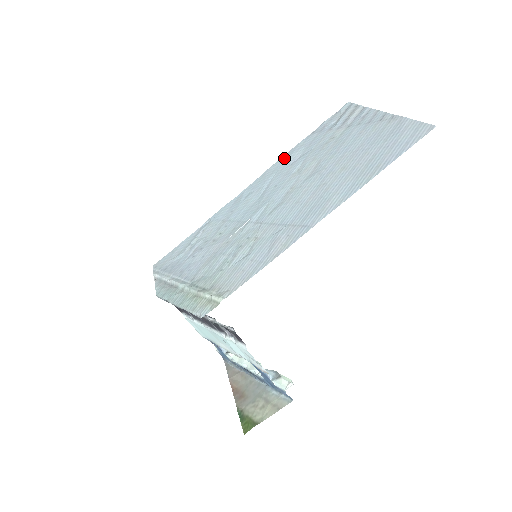
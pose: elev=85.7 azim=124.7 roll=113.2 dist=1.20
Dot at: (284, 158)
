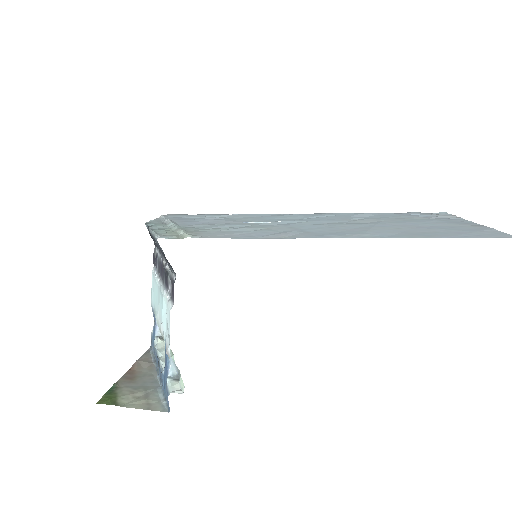
Dot at: (352, 213)
